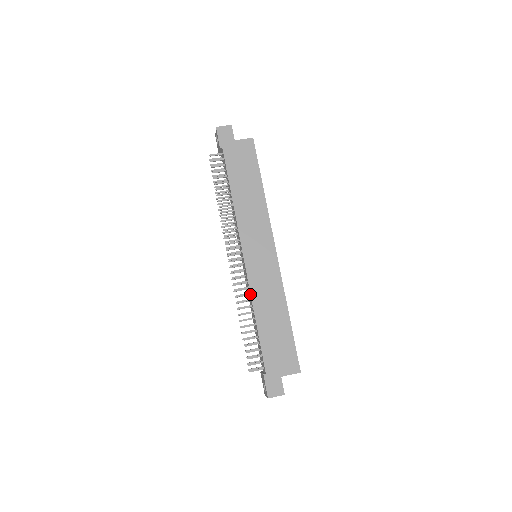
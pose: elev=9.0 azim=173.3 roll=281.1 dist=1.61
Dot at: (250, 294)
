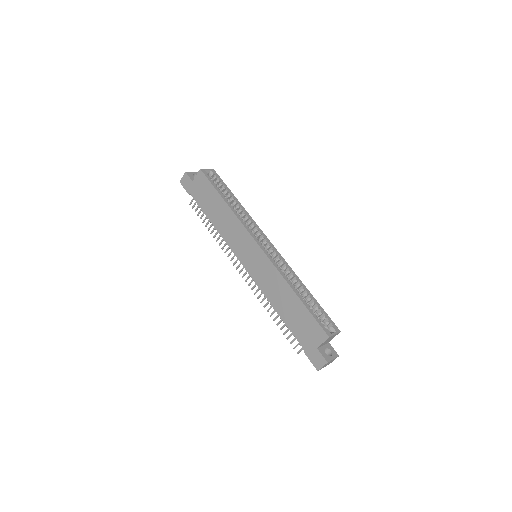
Dot at: (262, 292)
